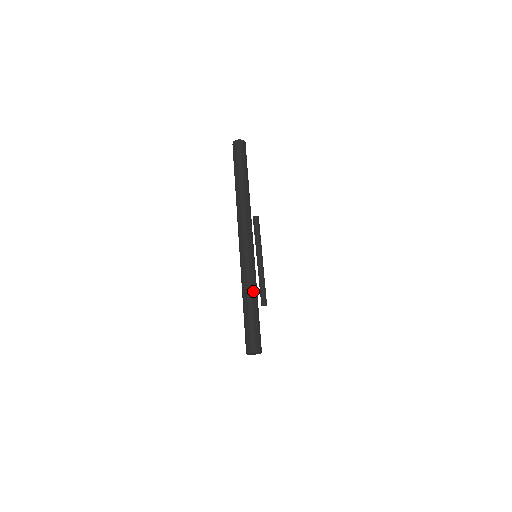
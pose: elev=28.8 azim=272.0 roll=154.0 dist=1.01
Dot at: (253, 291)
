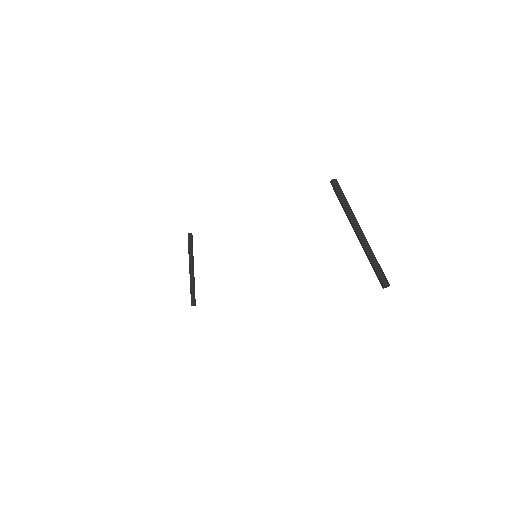
Dot at: occluded
